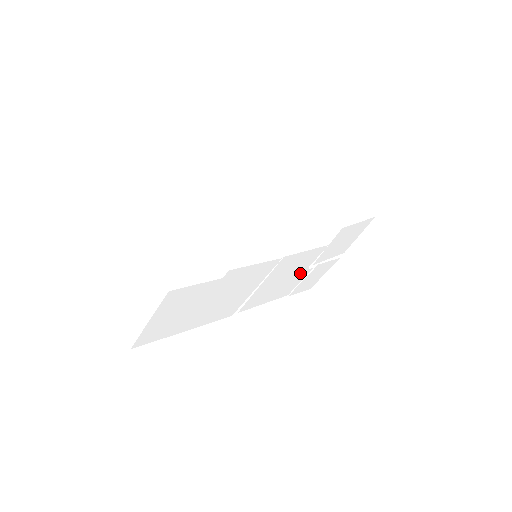
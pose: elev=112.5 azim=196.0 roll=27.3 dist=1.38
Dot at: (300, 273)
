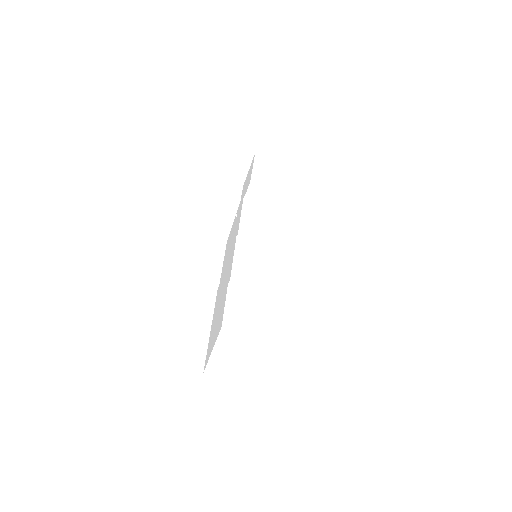
Dot at: occluded
